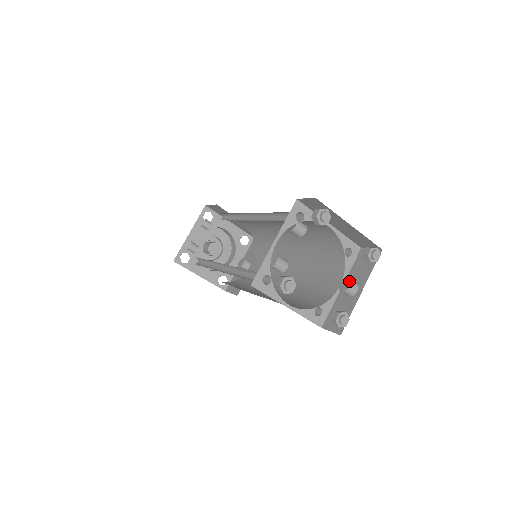
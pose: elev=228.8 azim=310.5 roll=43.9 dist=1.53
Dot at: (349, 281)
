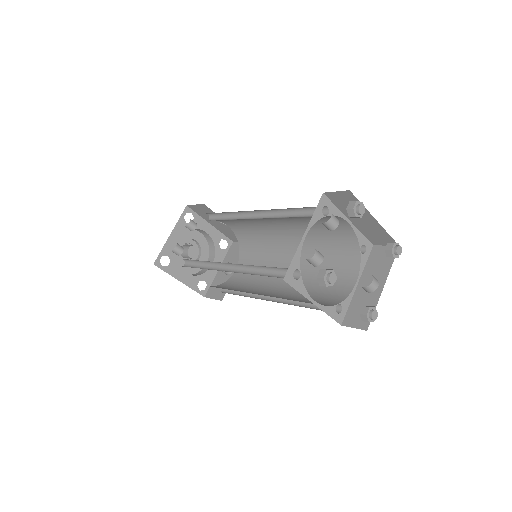
Dot at: (371, 277)
